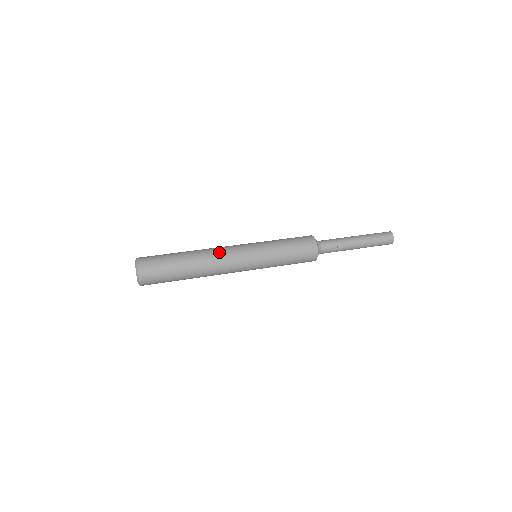
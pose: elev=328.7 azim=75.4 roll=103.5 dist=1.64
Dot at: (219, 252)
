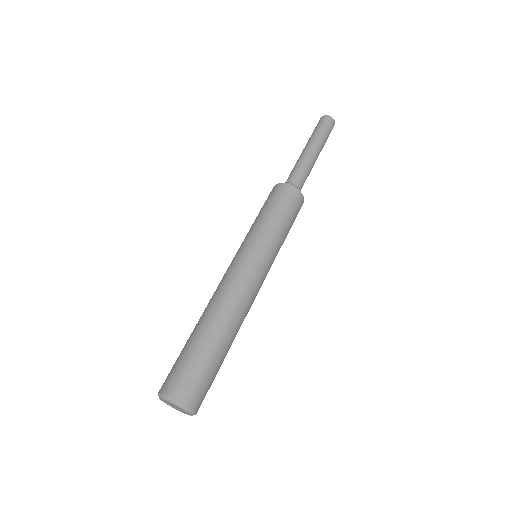
Dot at: (238, 294)
